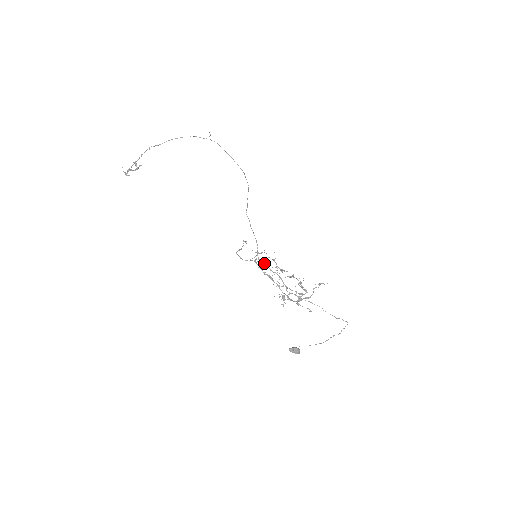
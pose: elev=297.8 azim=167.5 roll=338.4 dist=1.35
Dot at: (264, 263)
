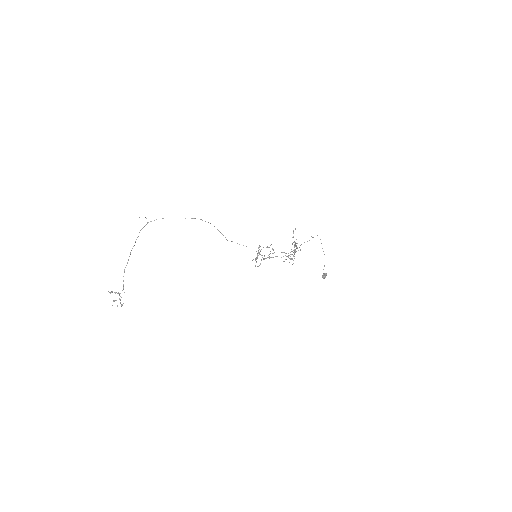
Dot at: (257, 254)
